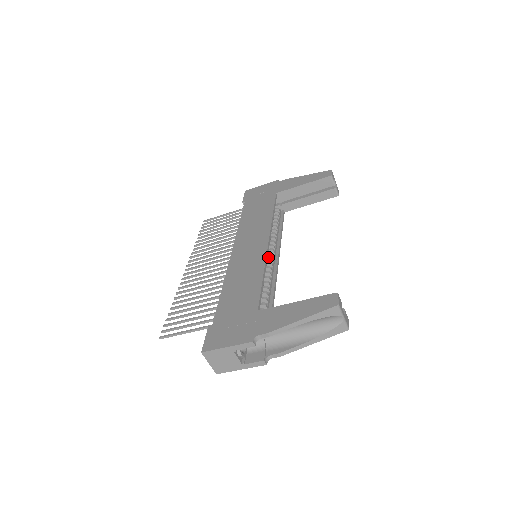
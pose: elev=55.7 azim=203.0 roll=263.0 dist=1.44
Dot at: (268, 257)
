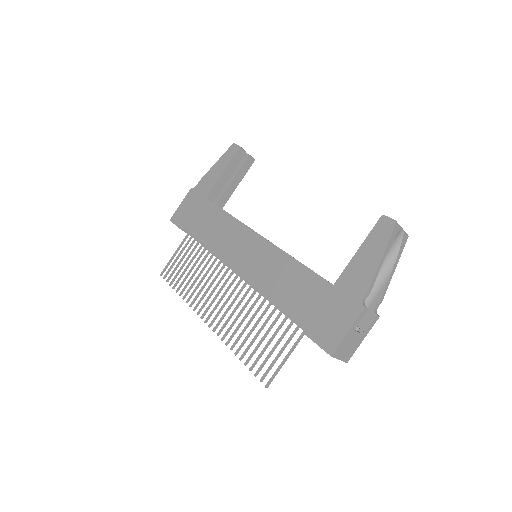
Dot at: occluded
